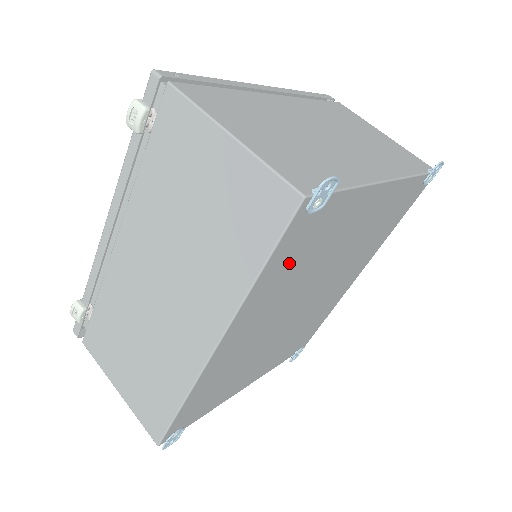
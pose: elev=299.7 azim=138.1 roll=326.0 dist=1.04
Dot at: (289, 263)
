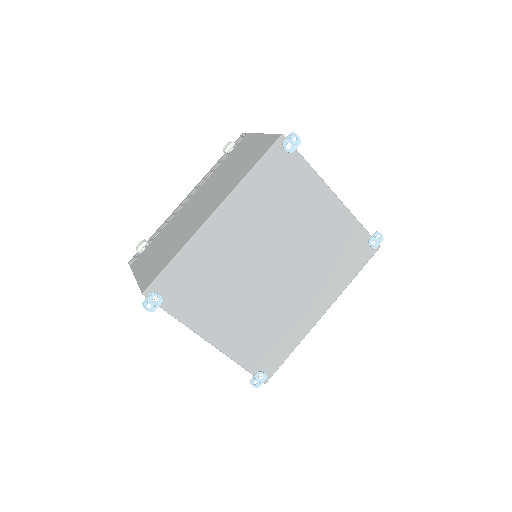
Dot at: (269, 186)
